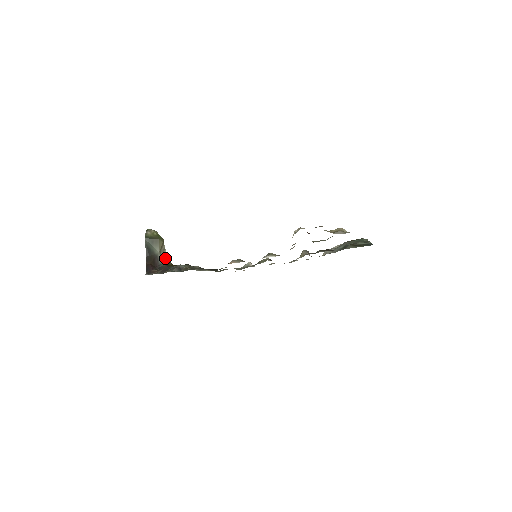
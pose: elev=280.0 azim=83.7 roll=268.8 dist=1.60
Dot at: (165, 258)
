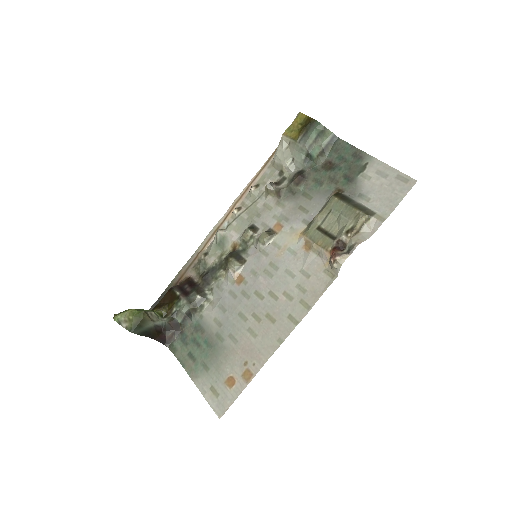
Dot at: (156, 315)
